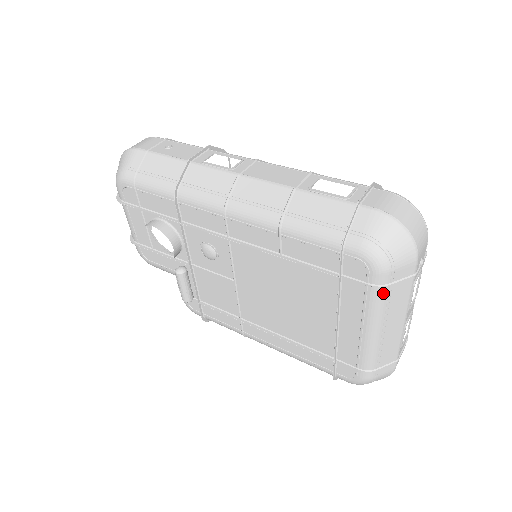
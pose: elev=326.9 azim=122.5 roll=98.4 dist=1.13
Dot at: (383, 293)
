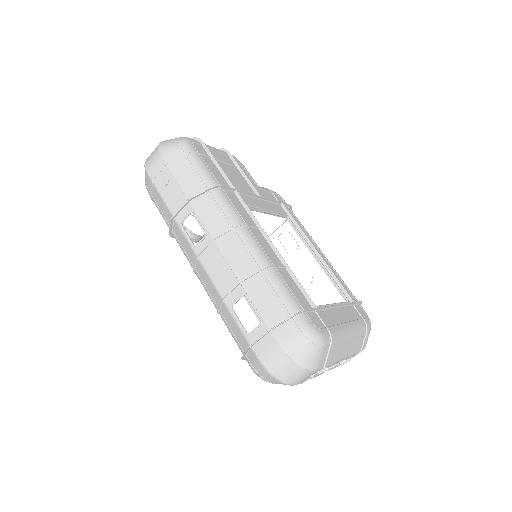
Dot at: occluded
